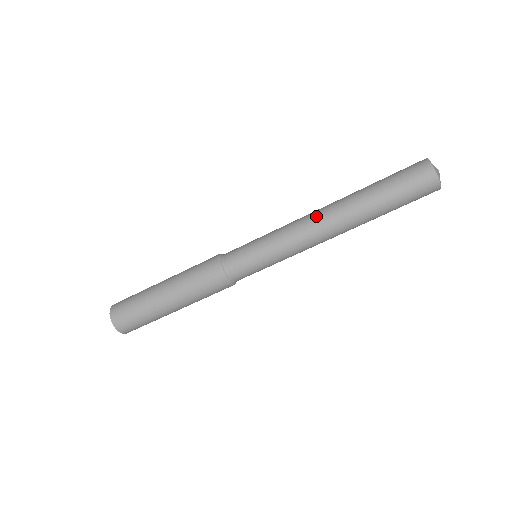
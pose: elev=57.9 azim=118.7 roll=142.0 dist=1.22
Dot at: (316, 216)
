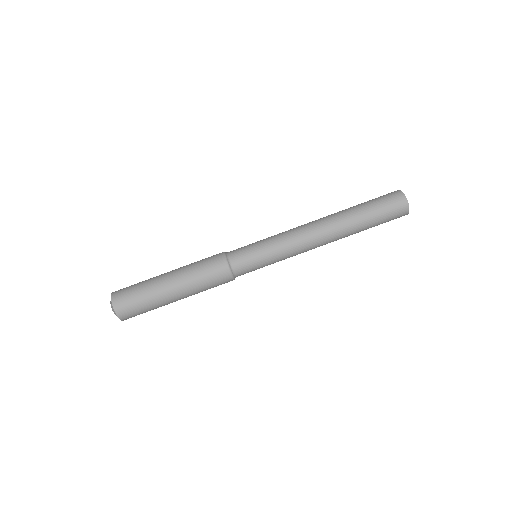
Dot at: (315, 230)
